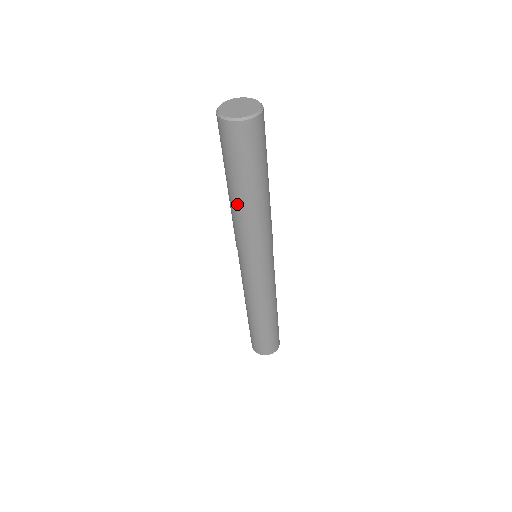
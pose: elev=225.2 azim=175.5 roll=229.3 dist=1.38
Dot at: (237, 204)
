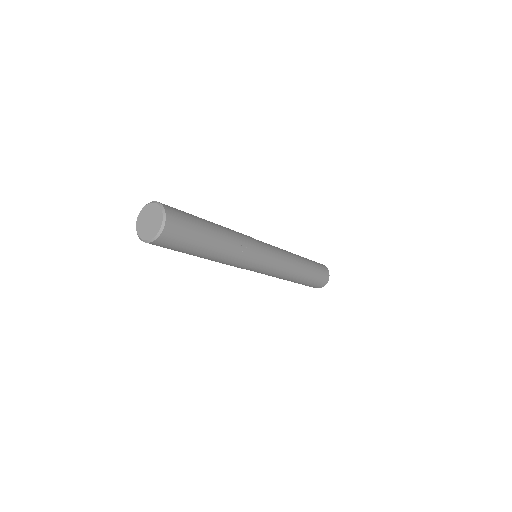
Dot at: occluded
